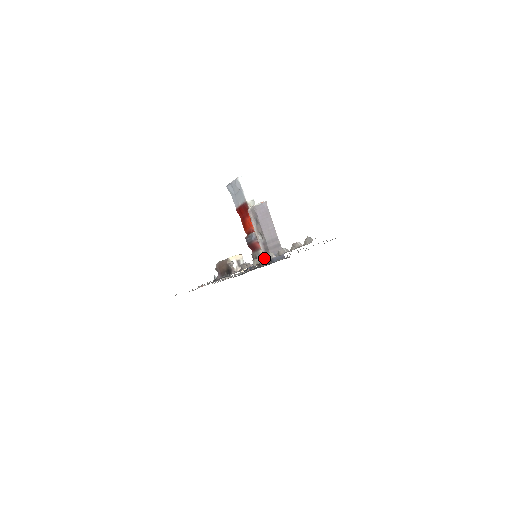
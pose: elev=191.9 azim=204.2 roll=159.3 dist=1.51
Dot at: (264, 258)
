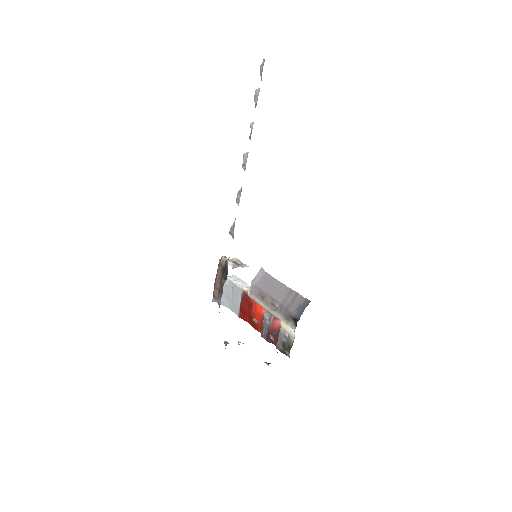
Dot at: (289, 328)
